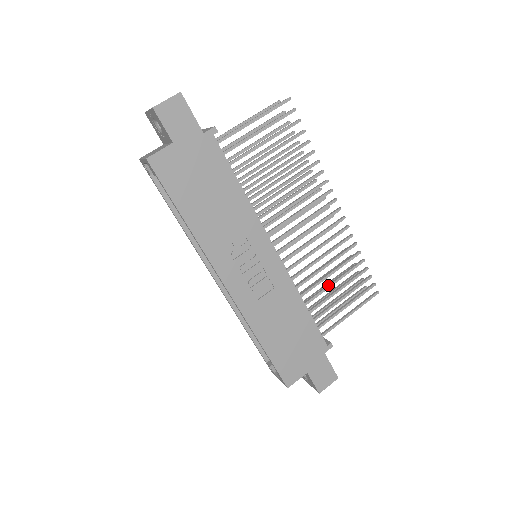
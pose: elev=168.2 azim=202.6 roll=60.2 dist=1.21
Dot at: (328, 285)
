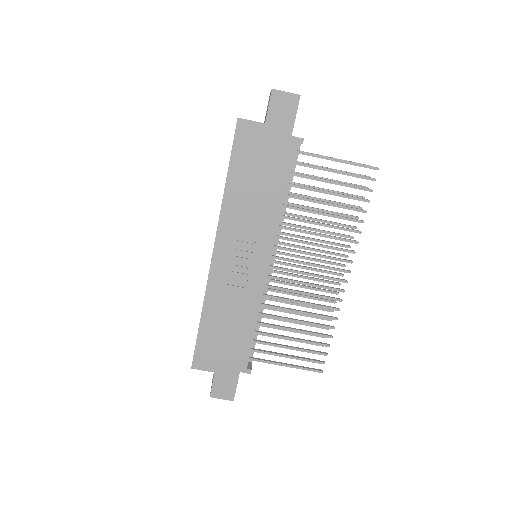
Dot at: (288, 327)
